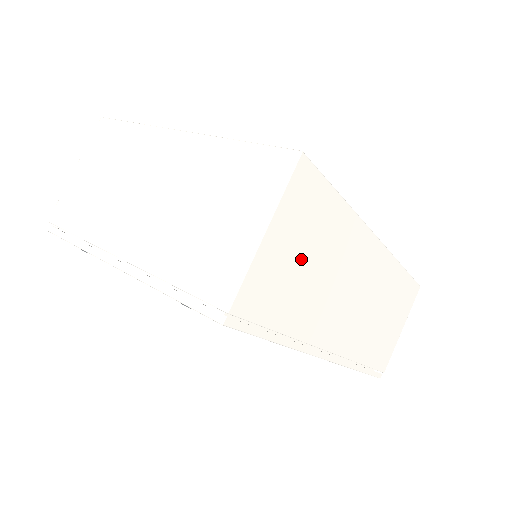
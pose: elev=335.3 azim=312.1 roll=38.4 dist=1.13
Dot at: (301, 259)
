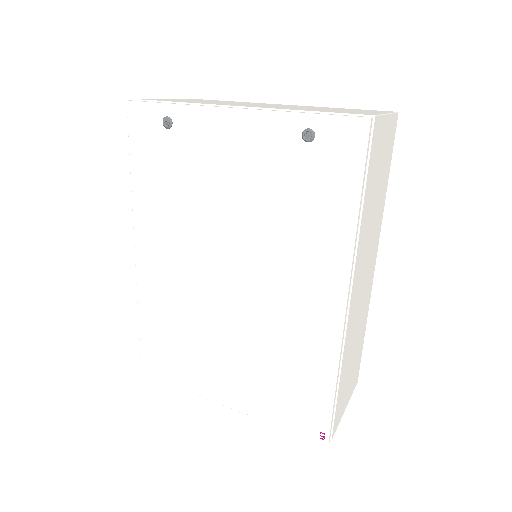
Dot at: (379, 172)
